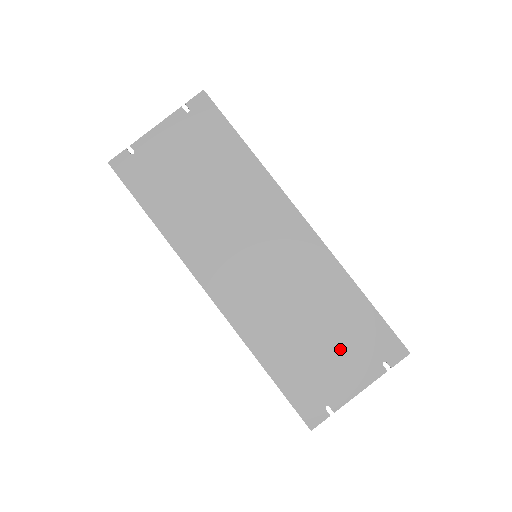
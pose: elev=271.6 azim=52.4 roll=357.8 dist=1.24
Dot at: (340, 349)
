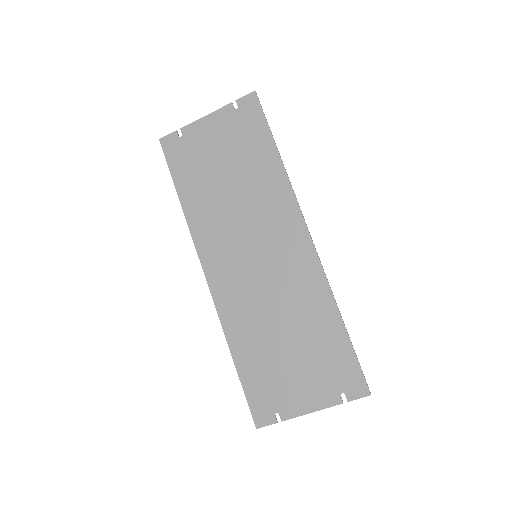
Dot at: (305, 366)
